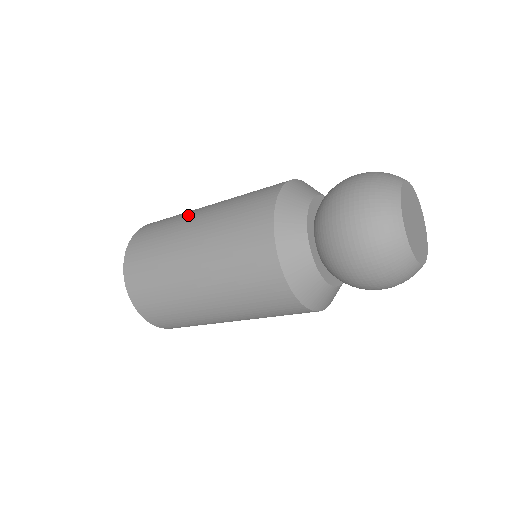
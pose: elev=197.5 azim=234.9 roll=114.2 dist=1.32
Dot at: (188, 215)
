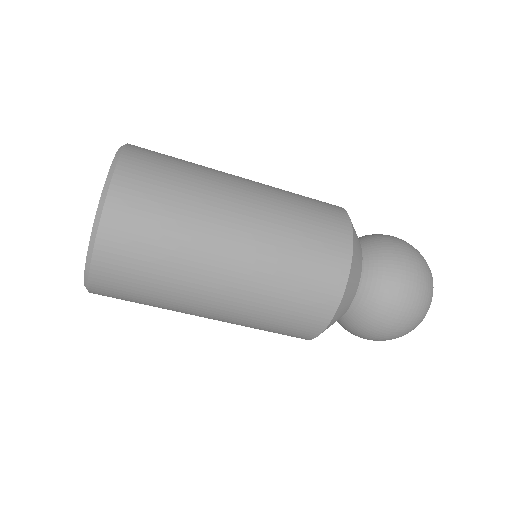
Dot at: occluded
